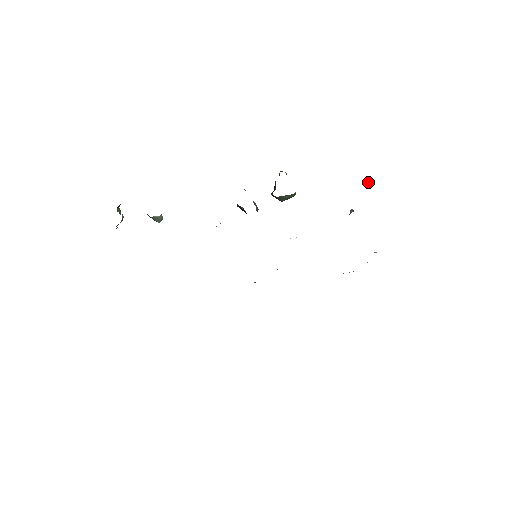
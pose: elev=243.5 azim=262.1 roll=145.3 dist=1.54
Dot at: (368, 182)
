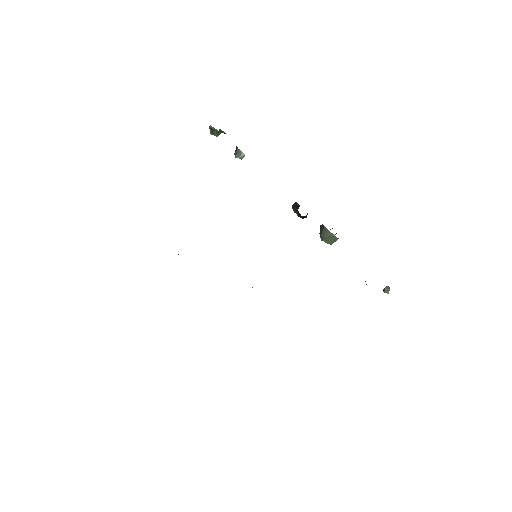
Dot at: (388, 286)
